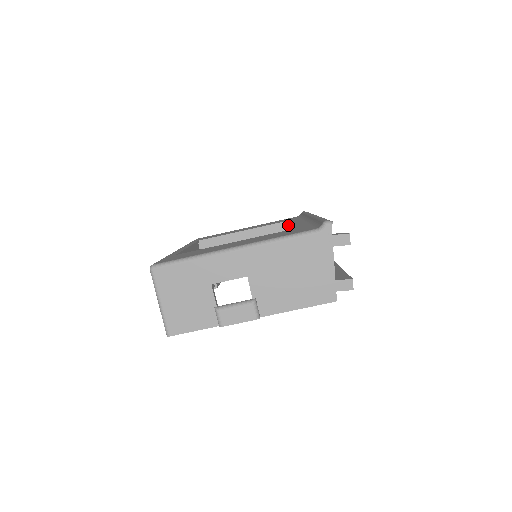
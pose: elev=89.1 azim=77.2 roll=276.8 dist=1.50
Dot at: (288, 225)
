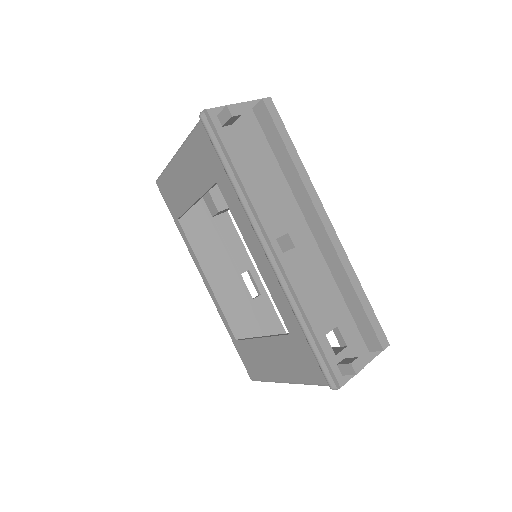
Dot at: (260, 272)
